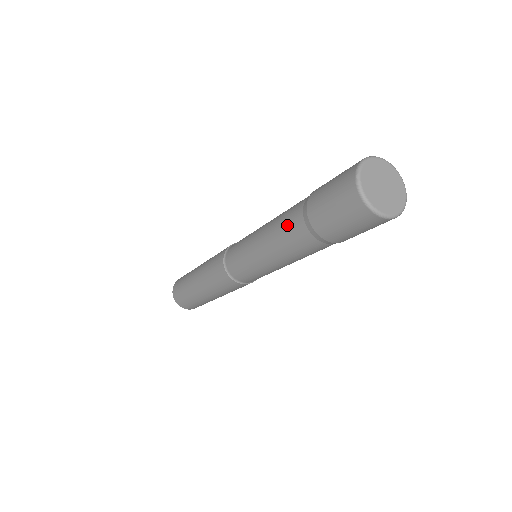
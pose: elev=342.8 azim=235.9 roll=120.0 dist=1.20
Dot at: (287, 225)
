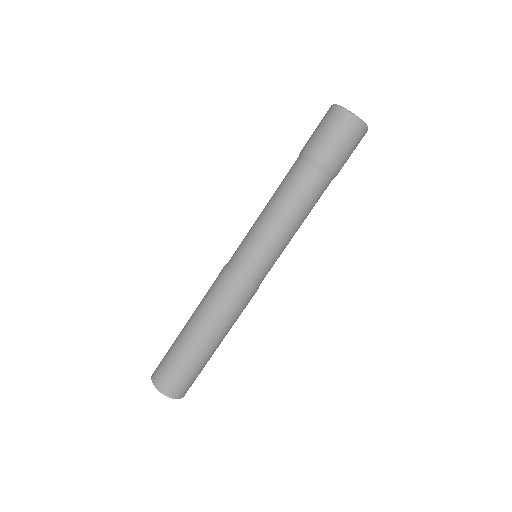
Dot at: (293, 180)
